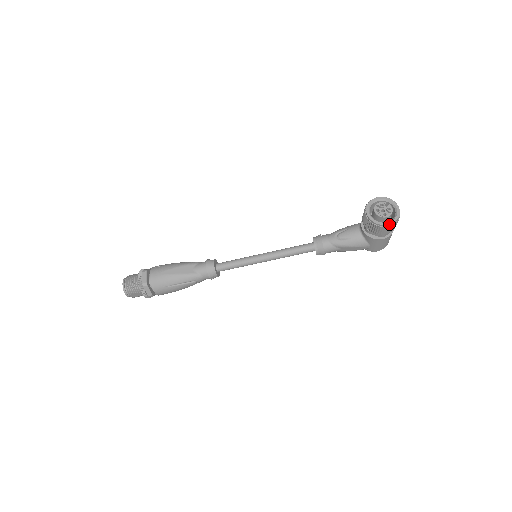
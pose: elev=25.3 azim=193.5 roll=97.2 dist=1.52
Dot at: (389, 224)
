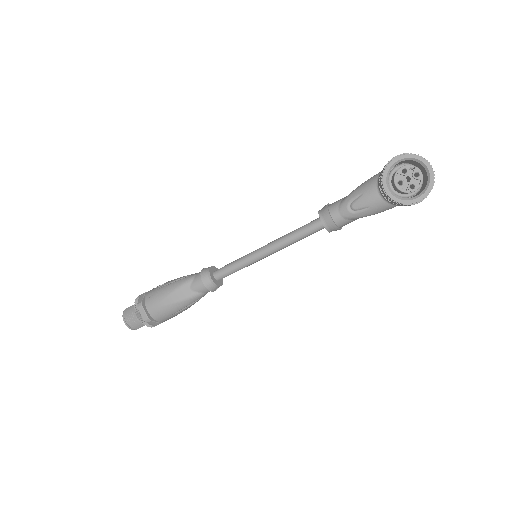
Dot at: (422, 199)
